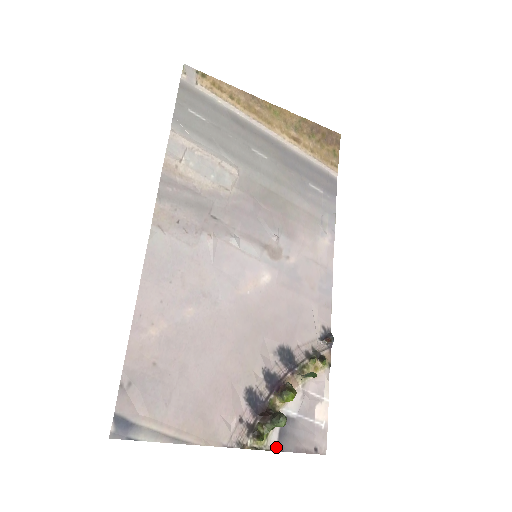
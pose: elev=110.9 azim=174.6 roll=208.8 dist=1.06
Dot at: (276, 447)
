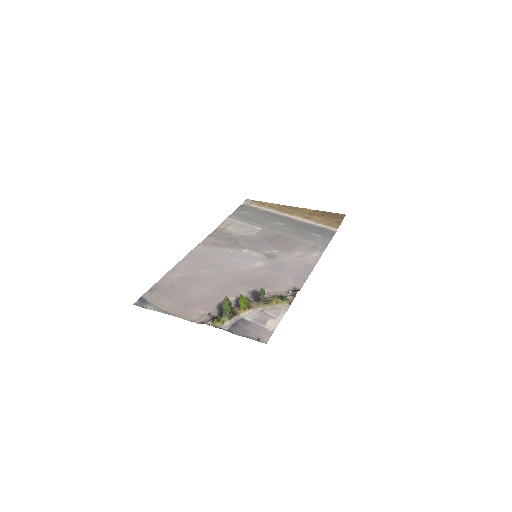
Dot at: (227, 330)
